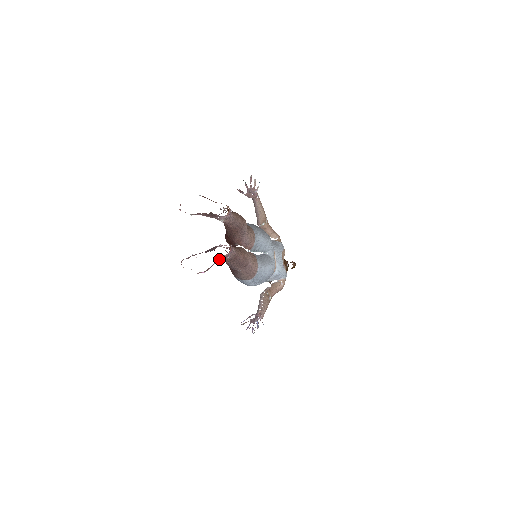
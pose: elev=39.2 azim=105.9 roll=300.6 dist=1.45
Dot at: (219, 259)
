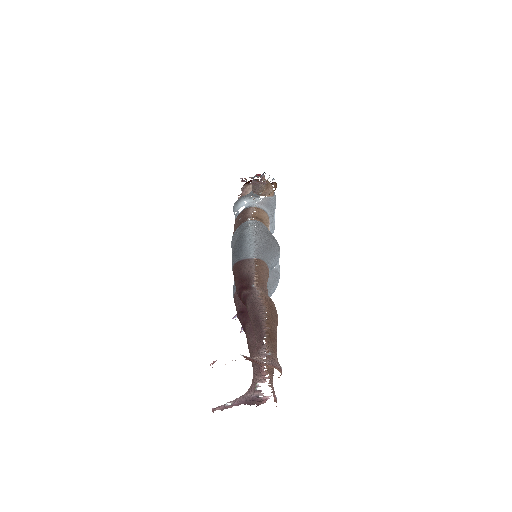
Dot at: occluded
